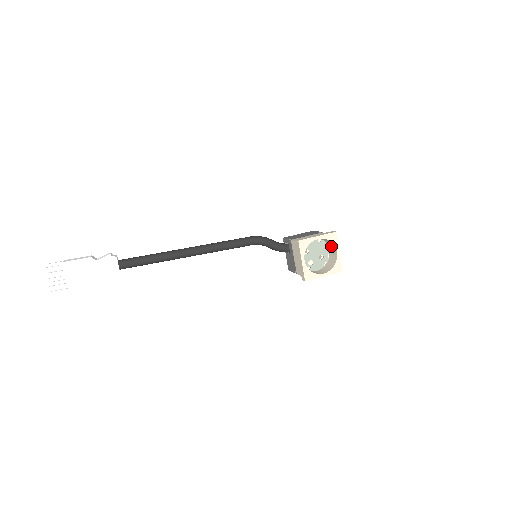
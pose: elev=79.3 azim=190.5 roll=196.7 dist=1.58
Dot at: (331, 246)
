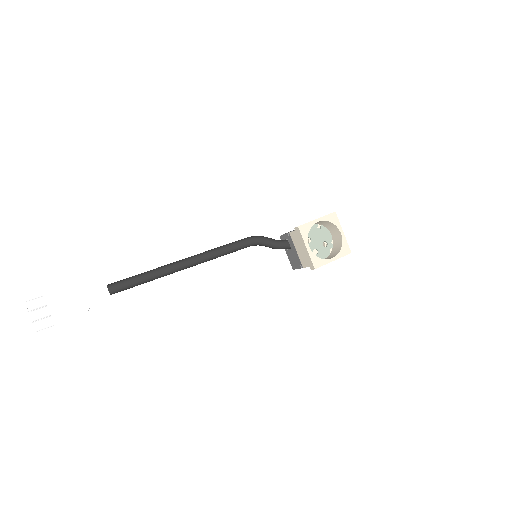
Dot at: (333, 229)
